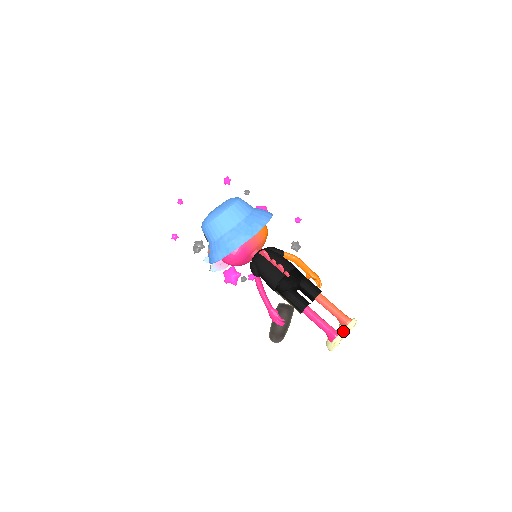
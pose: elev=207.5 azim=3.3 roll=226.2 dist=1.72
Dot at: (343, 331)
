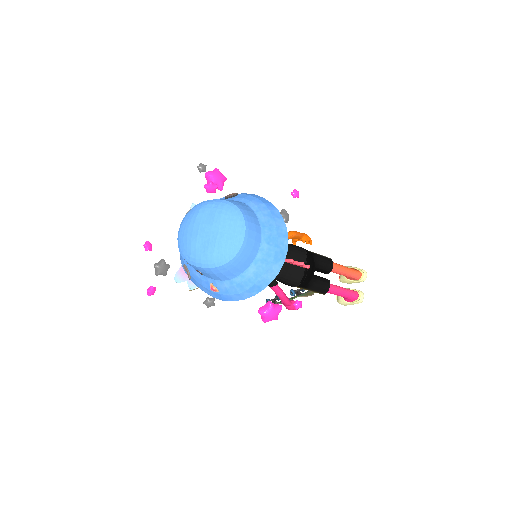
Dot at: (350, 283)
